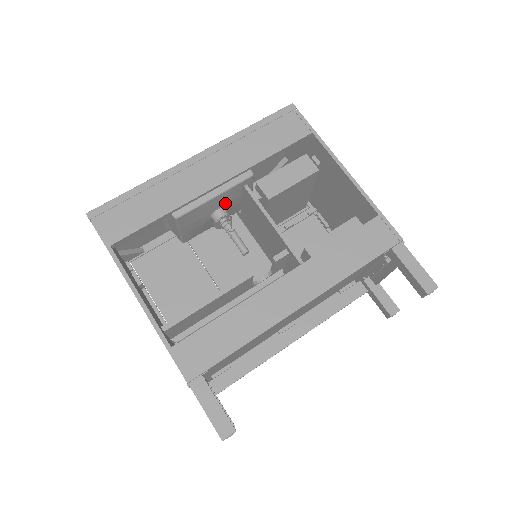
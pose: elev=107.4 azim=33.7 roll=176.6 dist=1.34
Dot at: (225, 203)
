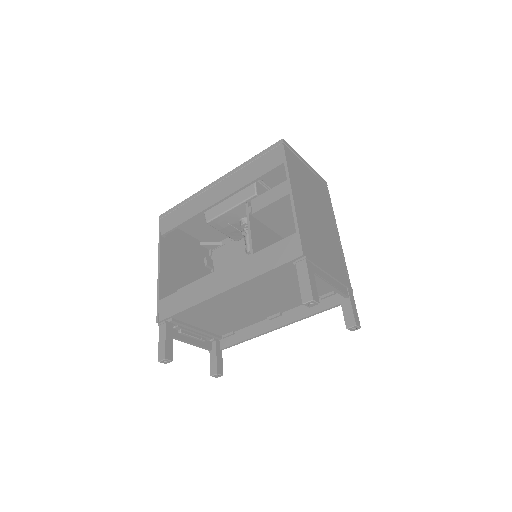
Dot at: occluded
